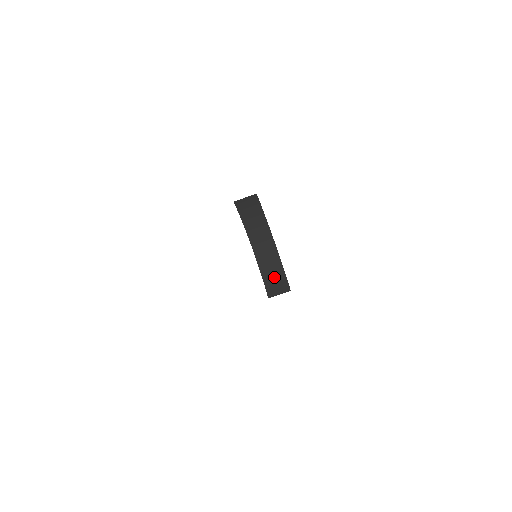
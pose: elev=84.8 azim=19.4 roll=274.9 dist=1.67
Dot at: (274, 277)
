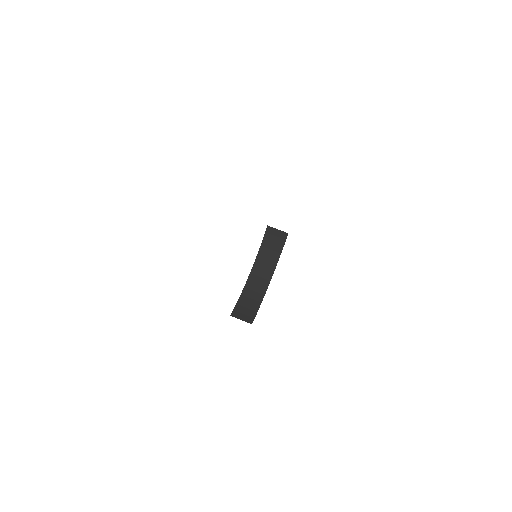
Dot at: (248, 305)
